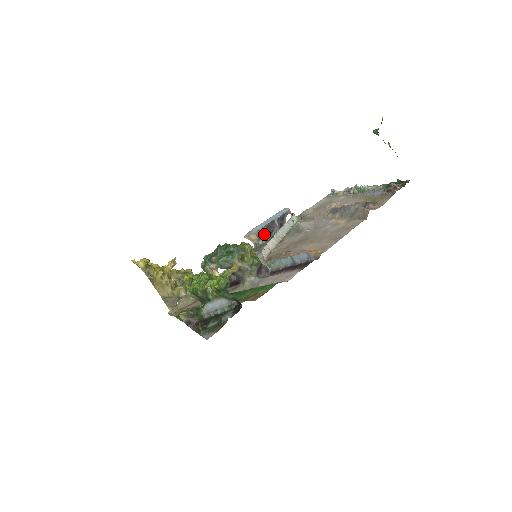
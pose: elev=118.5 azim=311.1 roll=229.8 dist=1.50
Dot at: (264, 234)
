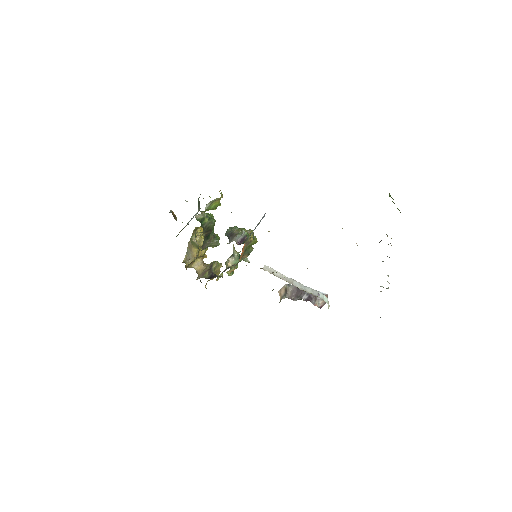
Dot at: (291, 293)
